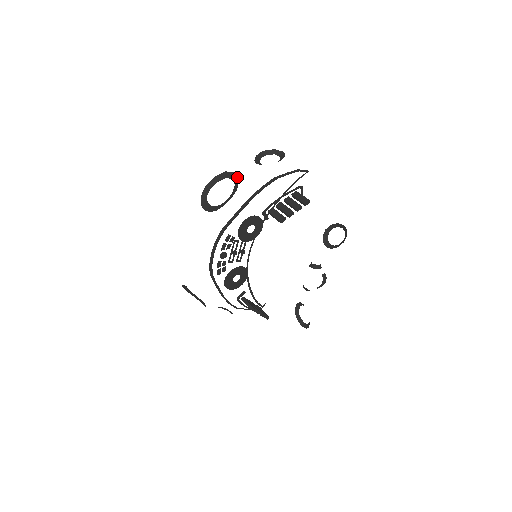
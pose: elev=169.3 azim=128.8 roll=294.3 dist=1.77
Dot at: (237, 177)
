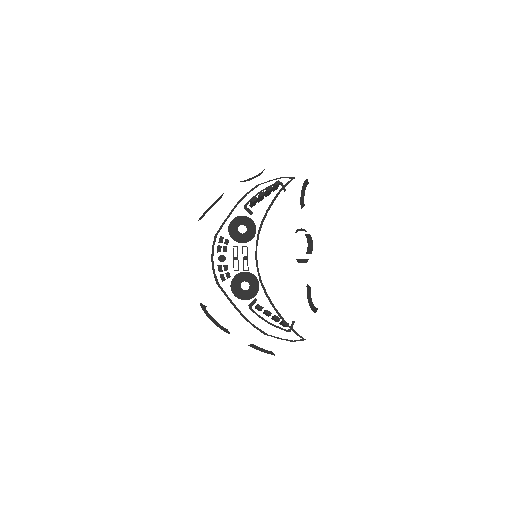
Dot at: occluded
